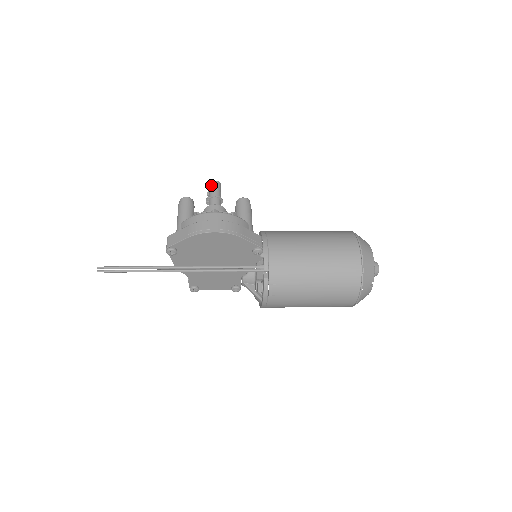
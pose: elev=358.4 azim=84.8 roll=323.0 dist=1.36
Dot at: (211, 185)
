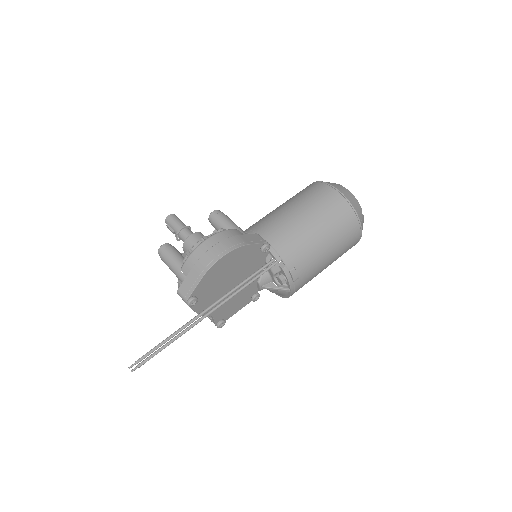
Dot at: (169, 221)
